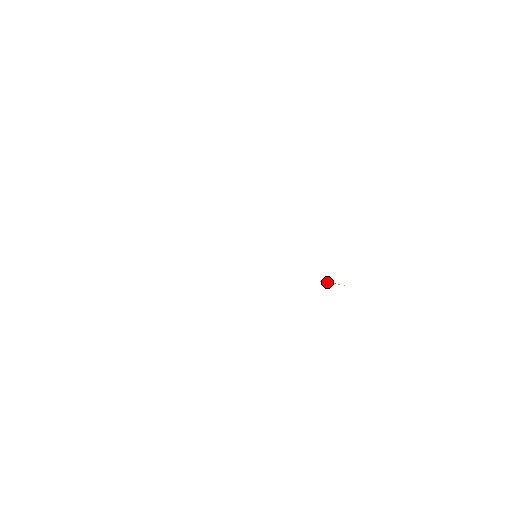
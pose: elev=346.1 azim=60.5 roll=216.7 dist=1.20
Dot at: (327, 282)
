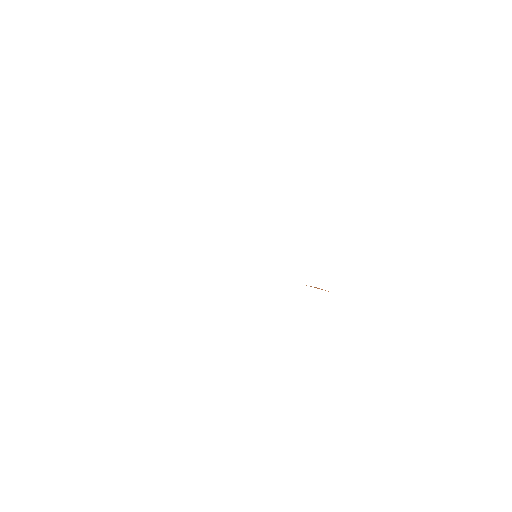
Dot at: (314, 287)
